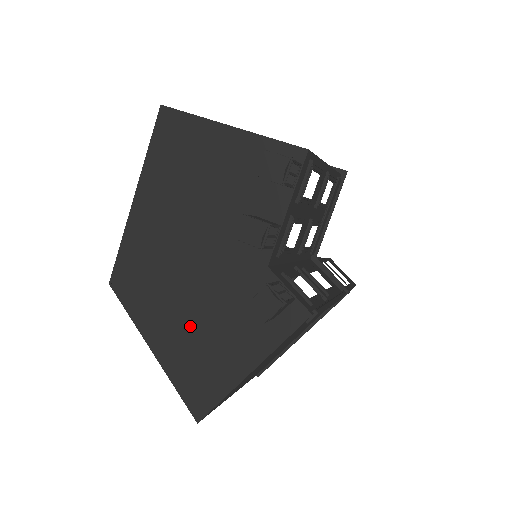
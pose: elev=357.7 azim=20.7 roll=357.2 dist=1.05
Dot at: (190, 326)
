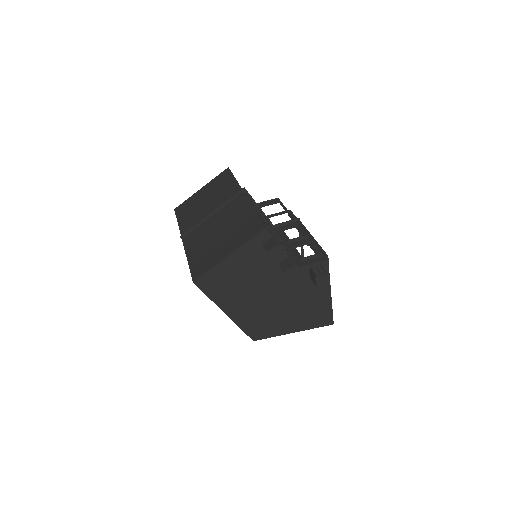
Dot at: (297, 311)
